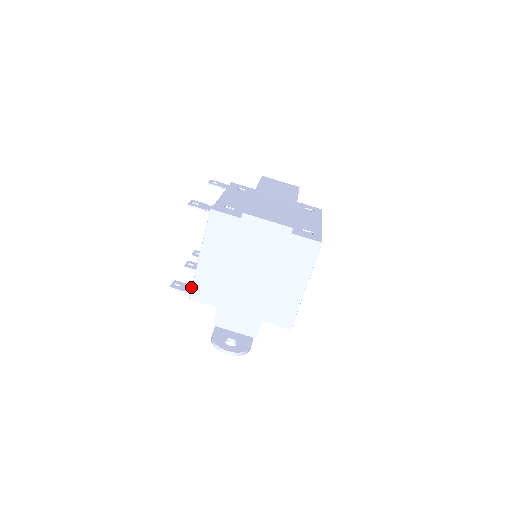
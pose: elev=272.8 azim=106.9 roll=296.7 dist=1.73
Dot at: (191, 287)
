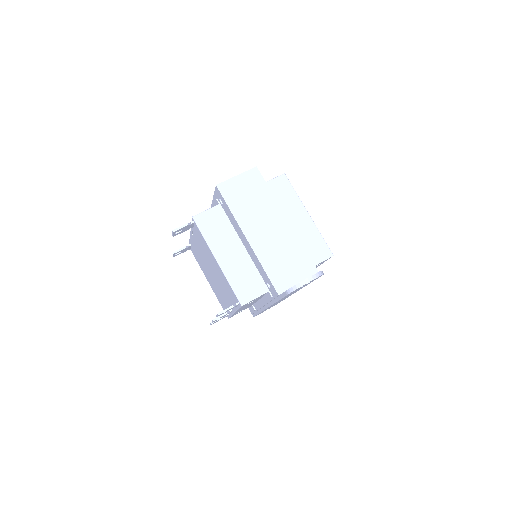
Dot at: occluded
